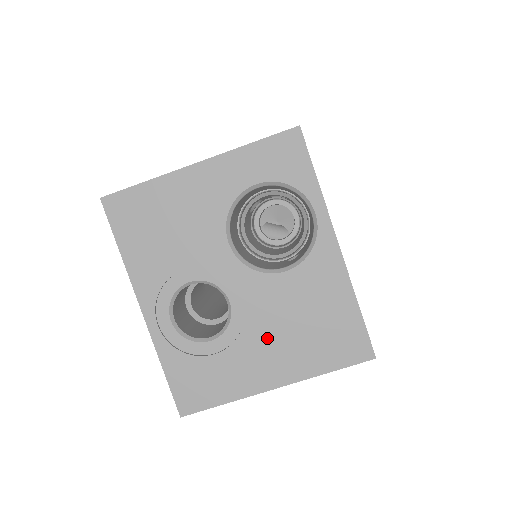
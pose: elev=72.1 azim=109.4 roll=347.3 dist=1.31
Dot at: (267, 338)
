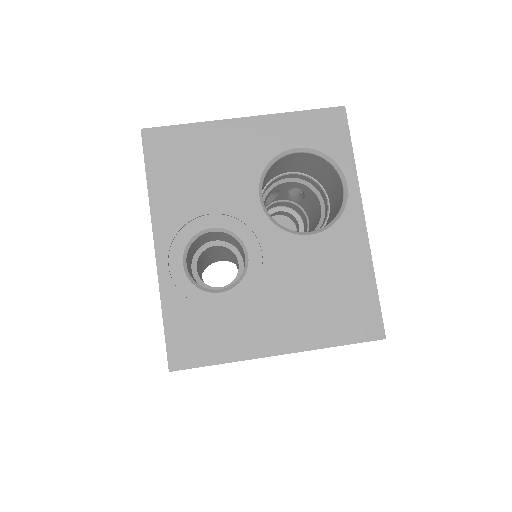
Dot at: (280, 299)
